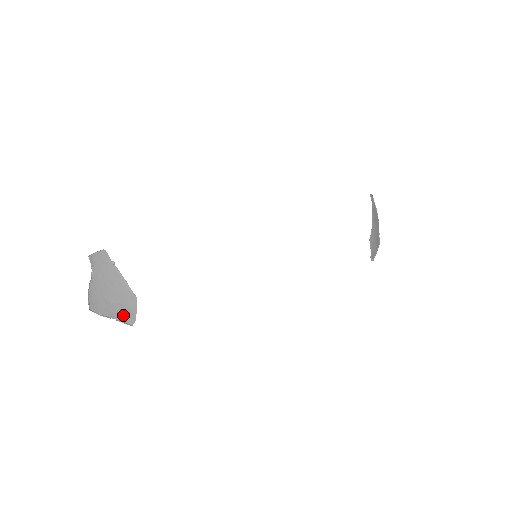
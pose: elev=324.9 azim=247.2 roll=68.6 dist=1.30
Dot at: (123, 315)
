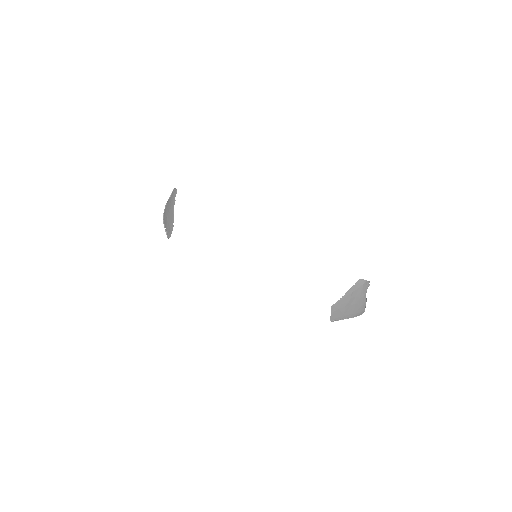
Dot at: (168, 230)
